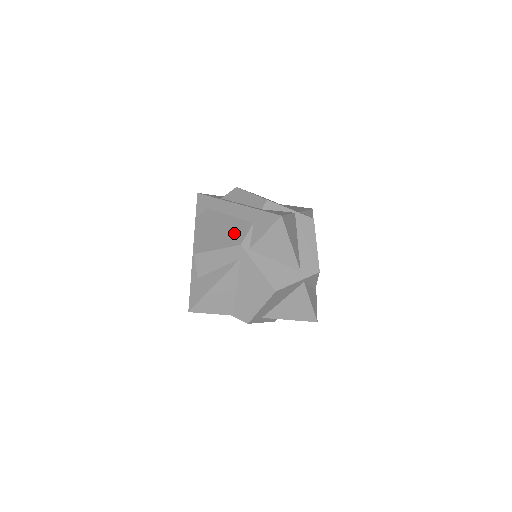
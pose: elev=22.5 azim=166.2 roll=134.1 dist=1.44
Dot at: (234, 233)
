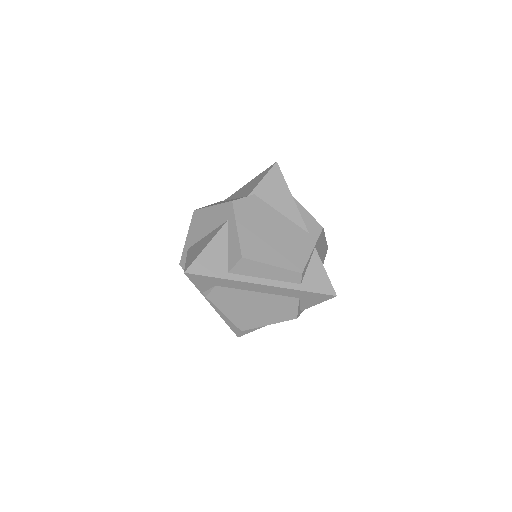
Dot at: (281, 310)
